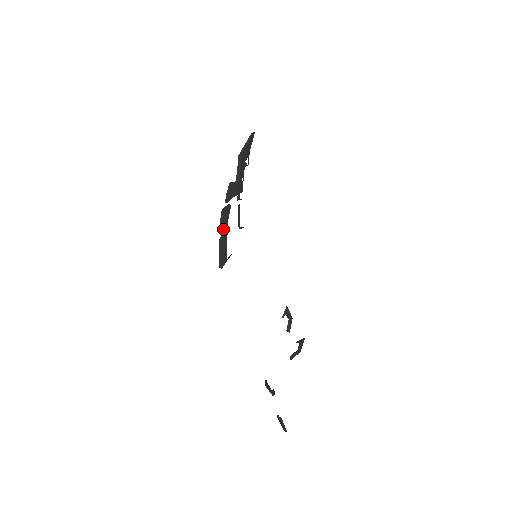
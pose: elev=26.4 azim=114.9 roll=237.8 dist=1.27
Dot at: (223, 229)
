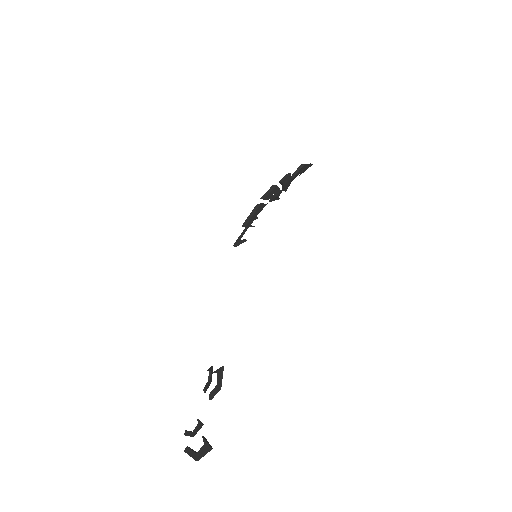
Dot at: (266, 198)
